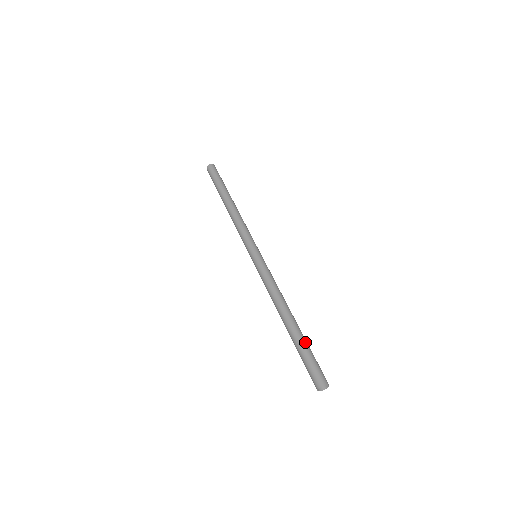
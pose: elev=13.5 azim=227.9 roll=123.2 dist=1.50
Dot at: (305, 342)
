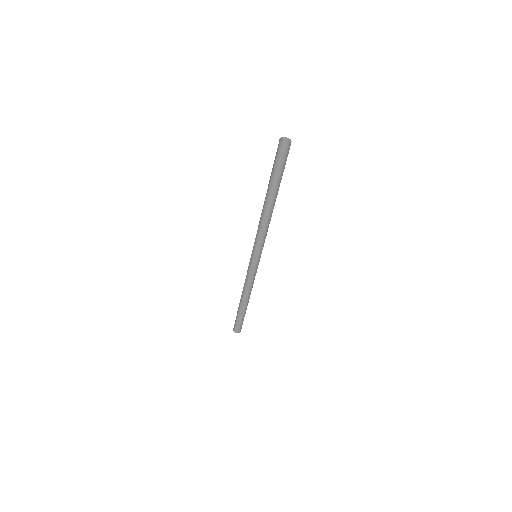
Dot at: occluded
